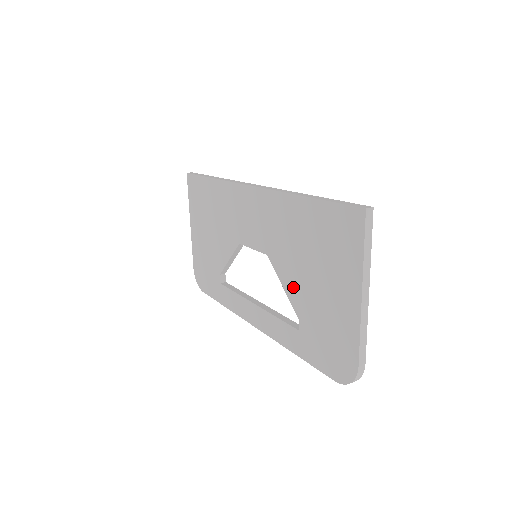
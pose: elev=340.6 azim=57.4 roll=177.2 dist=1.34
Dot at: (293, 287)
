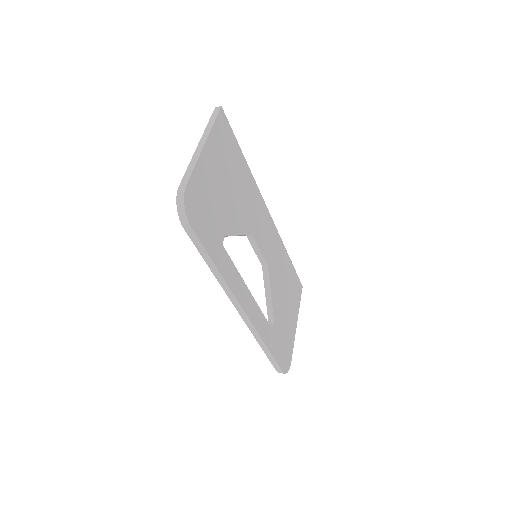
Dot at: occluded
